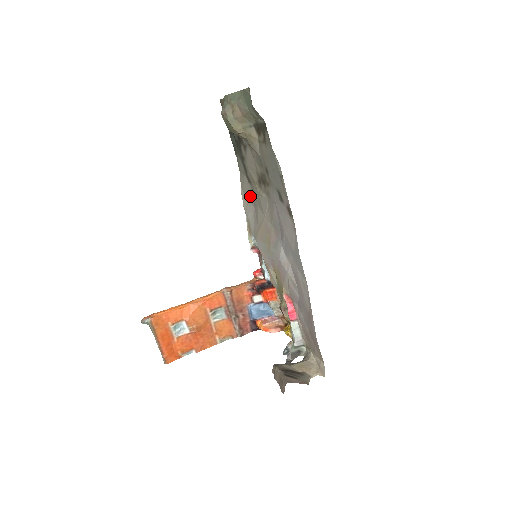
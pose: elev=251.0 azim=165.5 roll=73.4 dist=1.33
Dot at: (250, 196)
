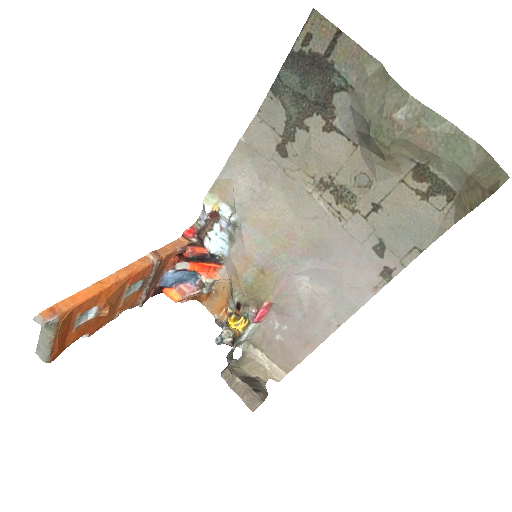
Dot at: (261, 162)
